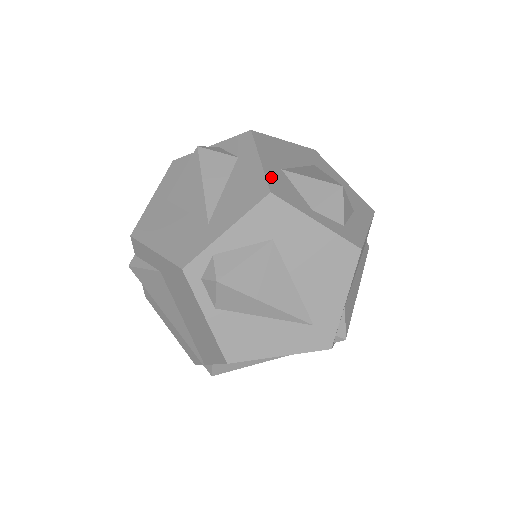
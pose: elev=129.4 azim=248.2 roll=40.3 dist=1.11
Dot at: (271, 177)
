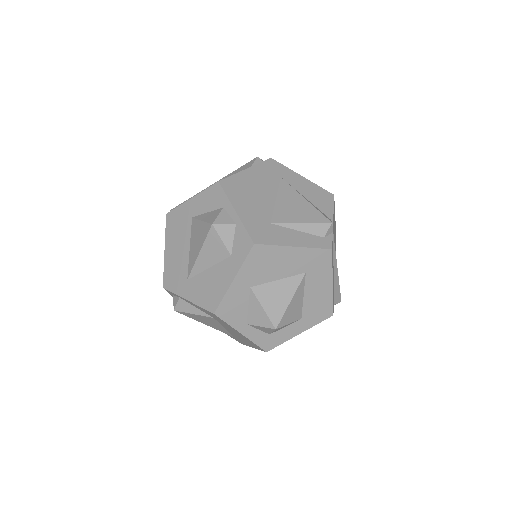
Dot at: (229, 299)
